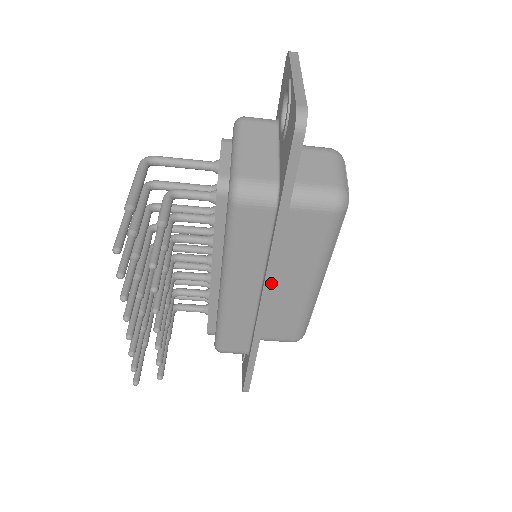
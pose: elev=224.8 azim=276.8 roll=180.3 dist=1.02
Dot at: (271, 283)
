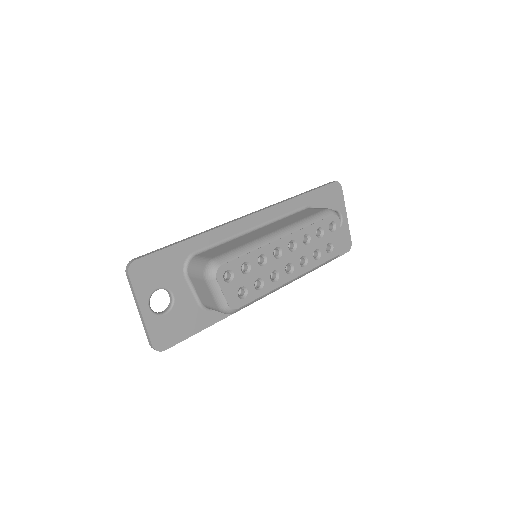
Dot at: occluded
